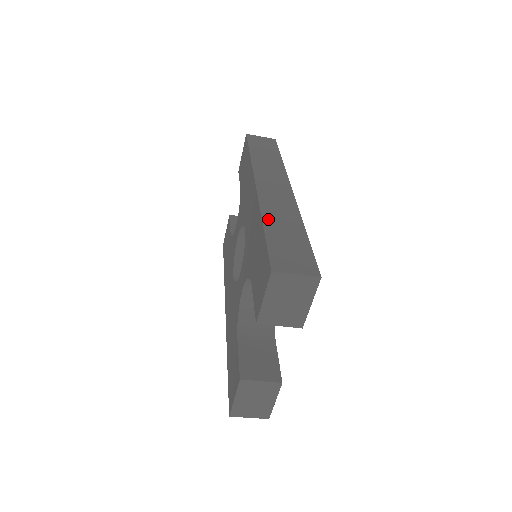
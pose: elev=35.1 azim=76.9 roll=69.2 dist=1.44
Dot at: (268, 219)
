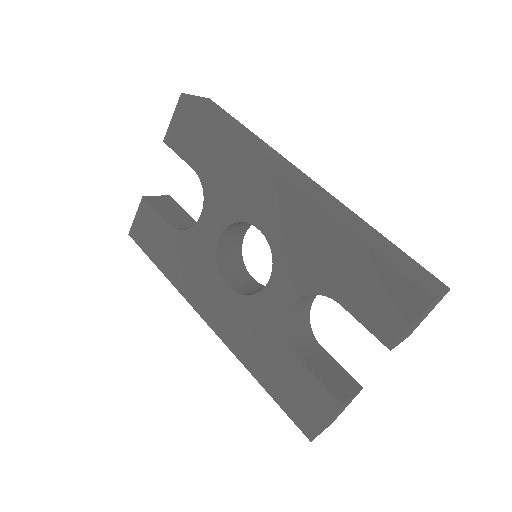
Dot at: (354, 230)
